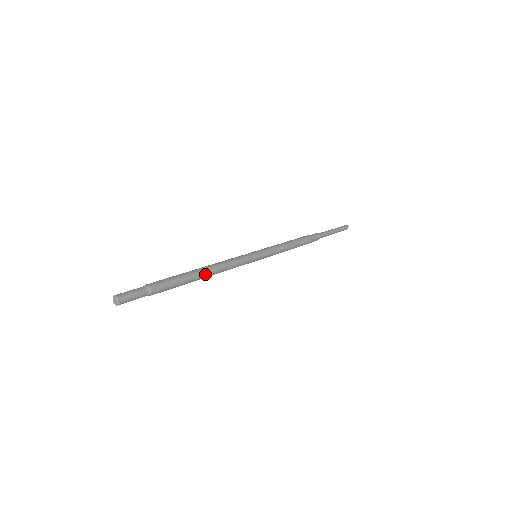
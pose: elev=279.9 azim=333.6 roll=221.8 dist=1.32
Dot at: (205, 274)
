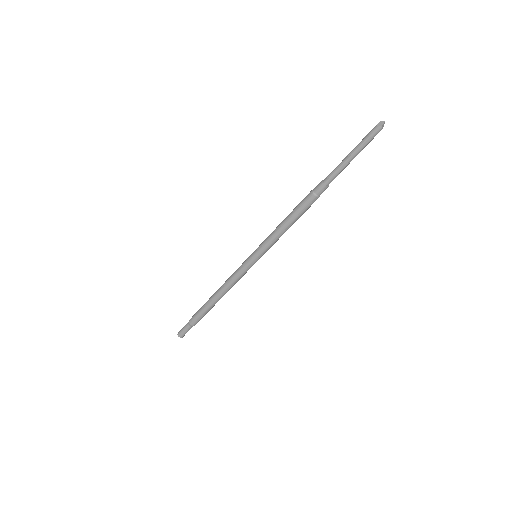
Dot at: (219, 299)
